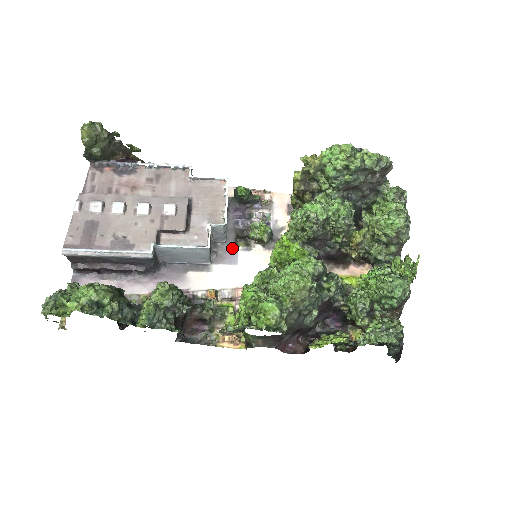
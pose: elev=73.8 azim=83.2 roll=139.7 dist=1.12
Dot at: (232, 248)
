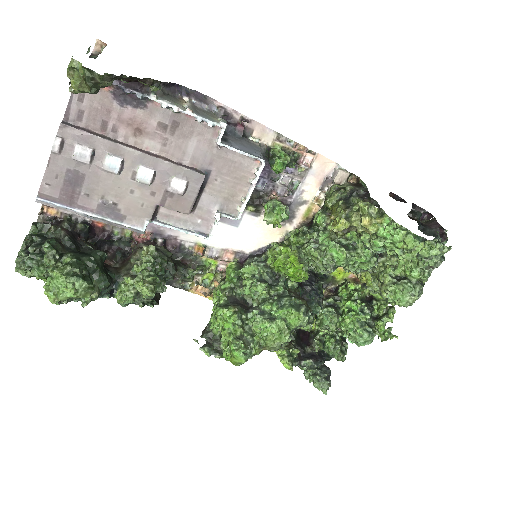
Dot at: occluded
